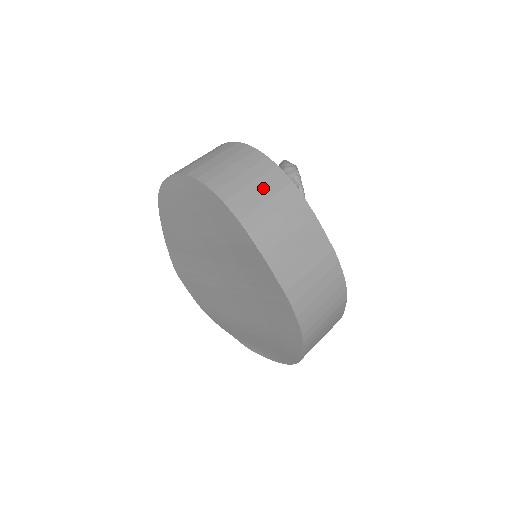
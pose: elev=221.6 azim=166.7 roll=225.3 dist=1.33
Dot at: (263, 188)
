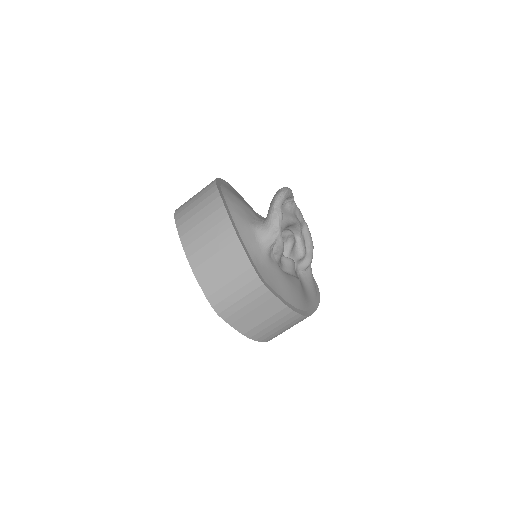
Dot at: (228, 271)
